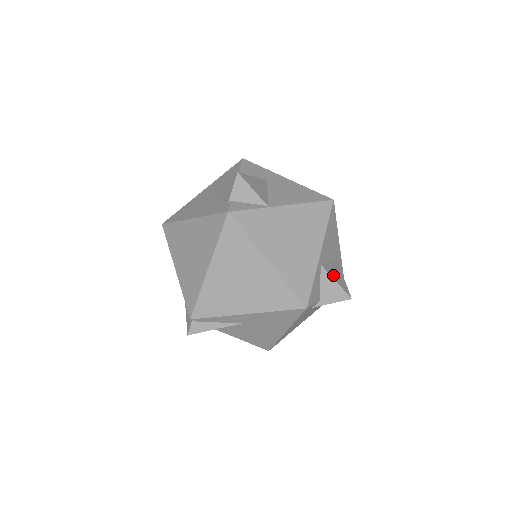
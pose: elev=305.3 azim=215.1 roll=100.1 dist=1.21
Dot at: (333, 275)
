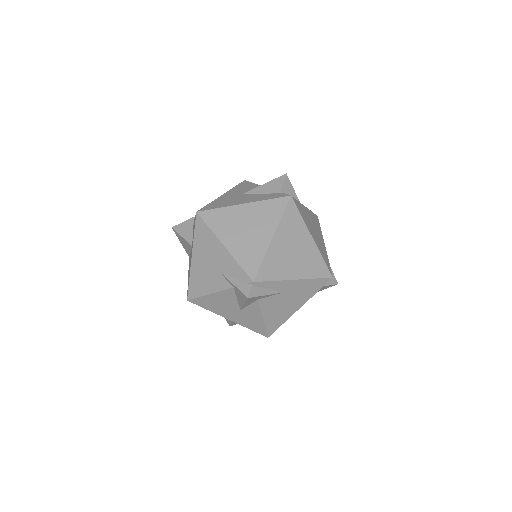
Dot at: occluded
